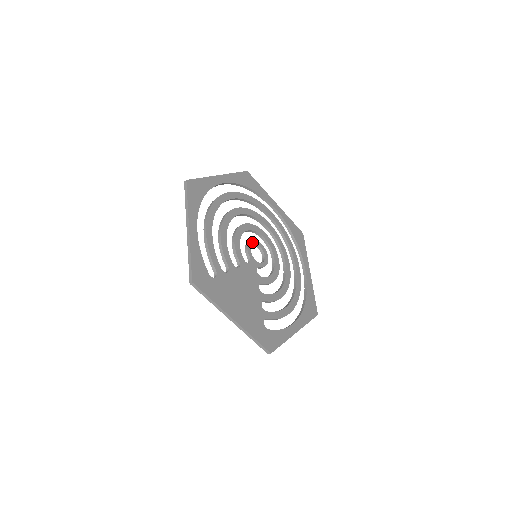
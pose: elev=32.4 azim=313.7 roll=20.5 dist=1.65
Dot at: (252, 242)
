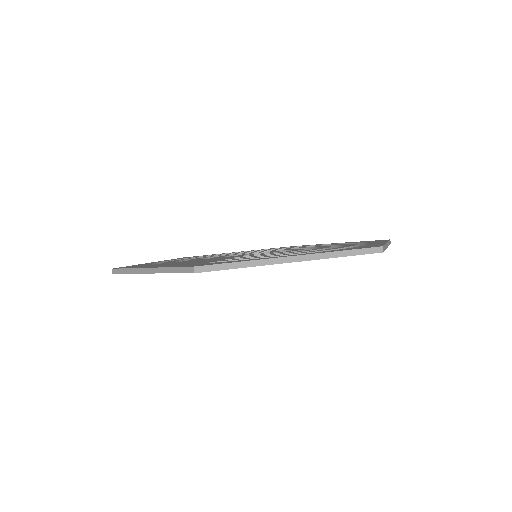
Dot at: (255, 253)
